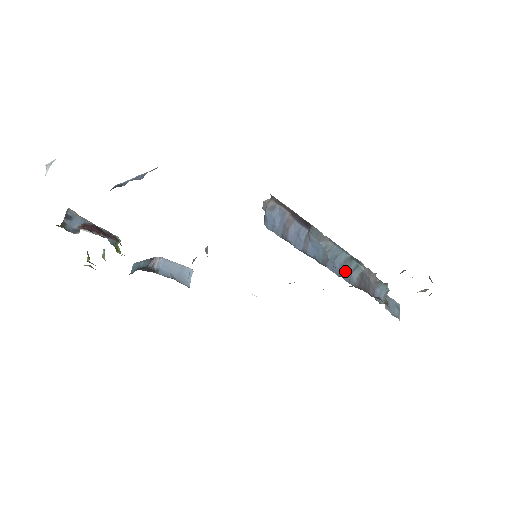
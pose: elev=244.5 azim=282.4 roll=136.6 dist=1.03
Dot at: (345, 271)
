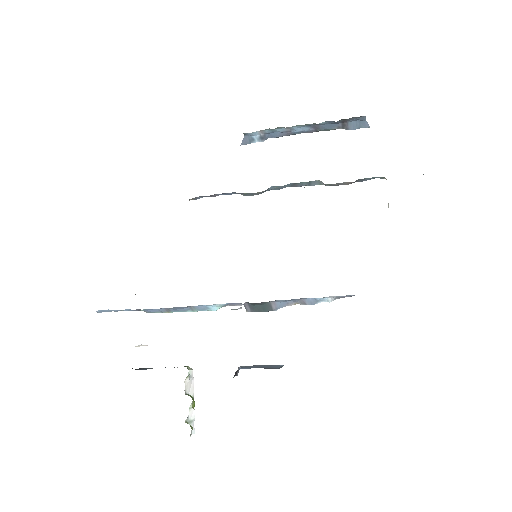
Dot at: occluded
